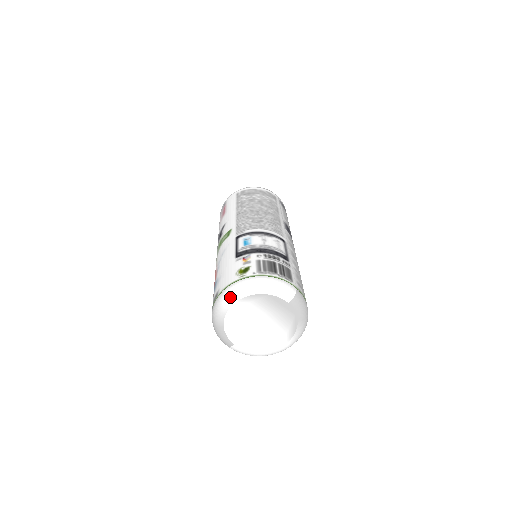
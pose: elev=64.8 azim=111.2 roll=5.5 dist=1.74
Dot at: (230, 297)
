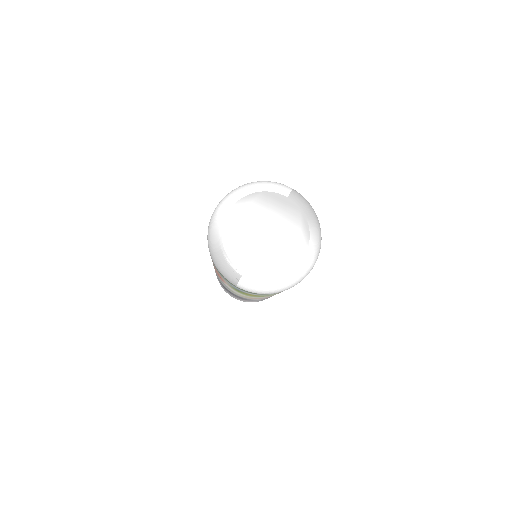
Dot at: (221, 208)
